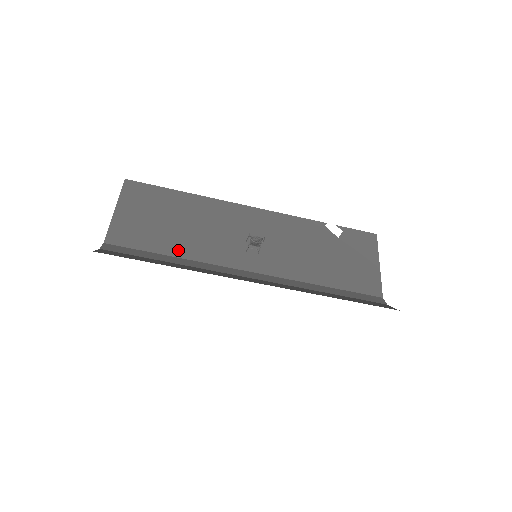
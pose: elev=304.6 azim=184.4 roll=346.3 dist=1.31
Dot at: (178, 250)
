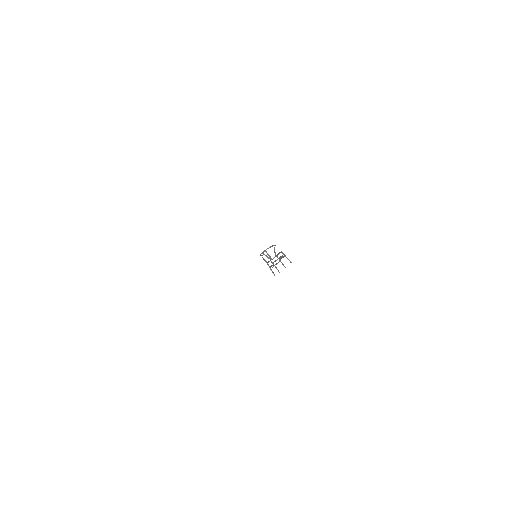
Dot at: occluded
